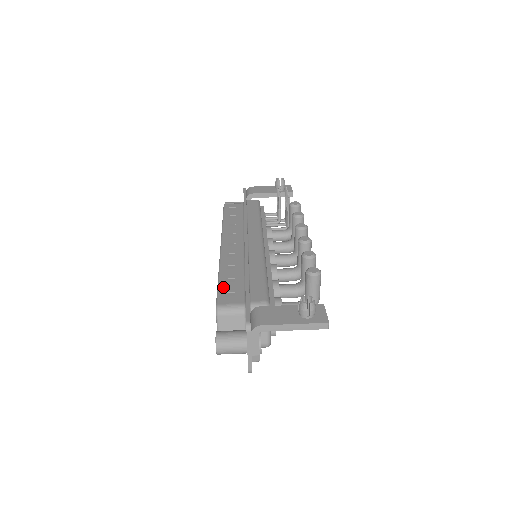
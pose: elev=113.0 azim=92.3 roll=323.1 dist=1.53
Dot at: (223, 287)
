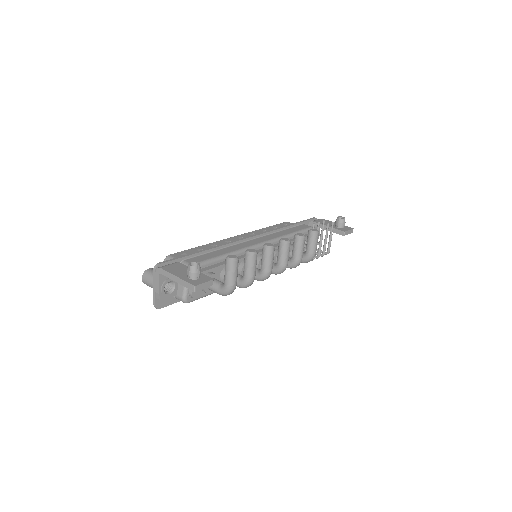
Dot at: (189, 250)
